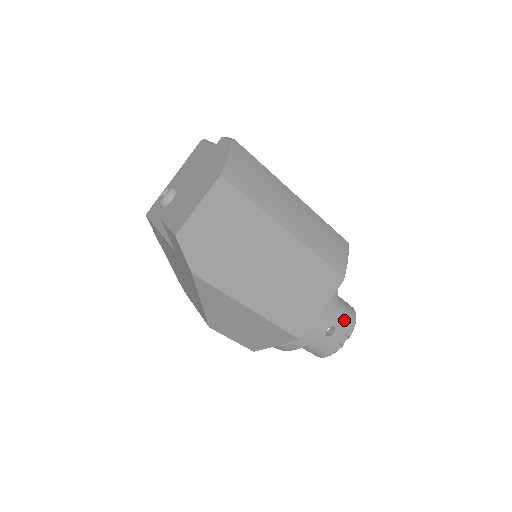
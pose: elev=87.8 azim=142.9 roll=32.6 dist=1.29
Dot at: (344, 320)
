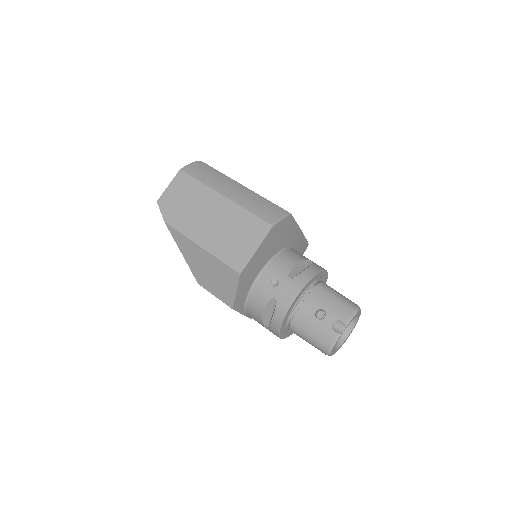
Dot at: (336, 306)
